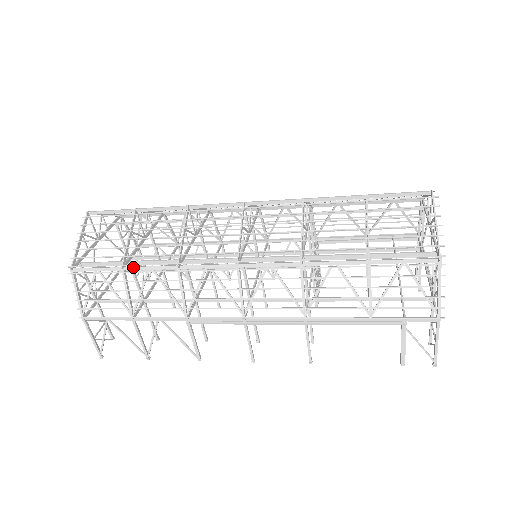
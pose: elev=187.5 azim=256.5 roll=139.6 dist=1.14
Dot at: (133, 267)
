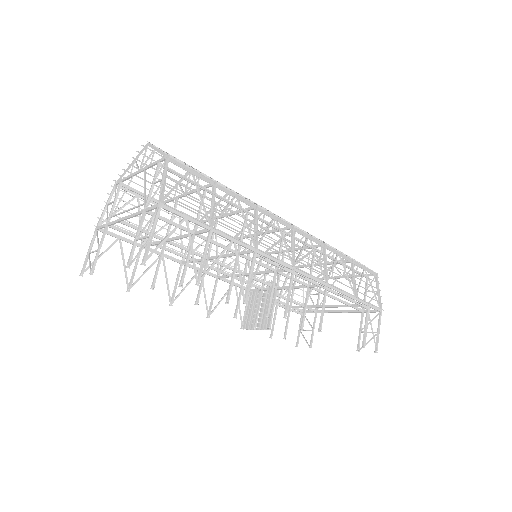
Dot at: (224, 188)
